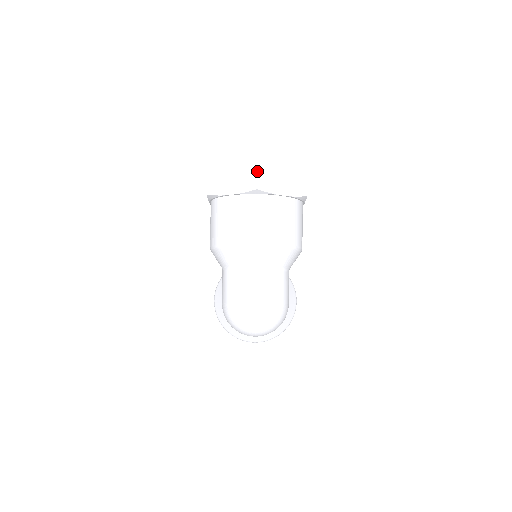
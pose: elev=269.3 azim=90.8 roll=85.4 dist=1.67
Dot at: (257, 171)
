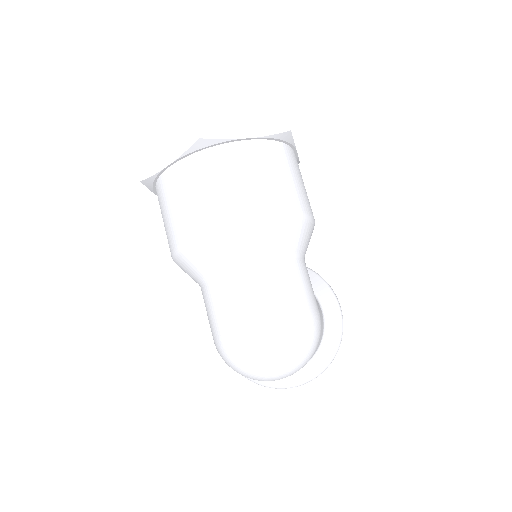
Dot at: (192, 111)
